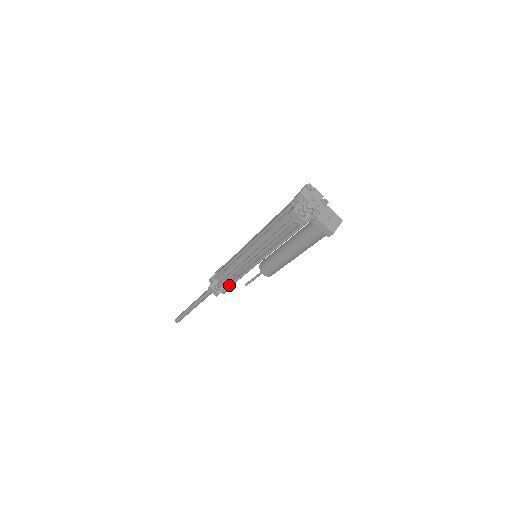
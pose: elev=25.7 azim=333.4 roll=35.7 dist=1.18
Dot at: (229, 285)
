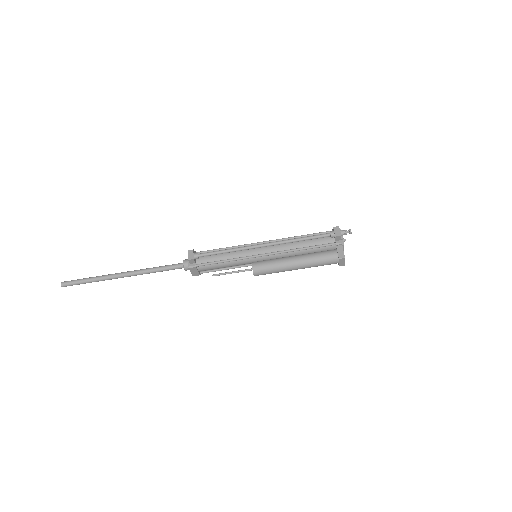
Dot at: (205, 263)
